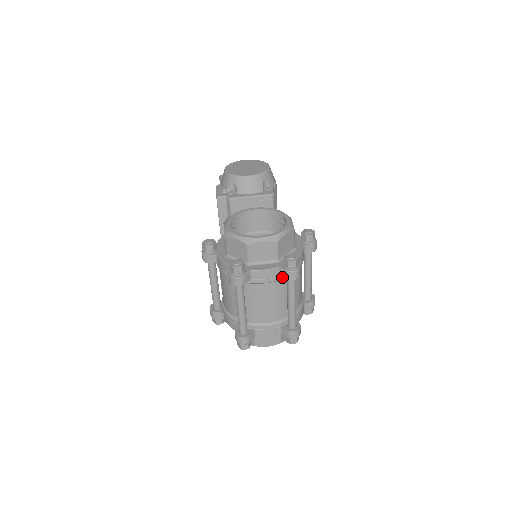
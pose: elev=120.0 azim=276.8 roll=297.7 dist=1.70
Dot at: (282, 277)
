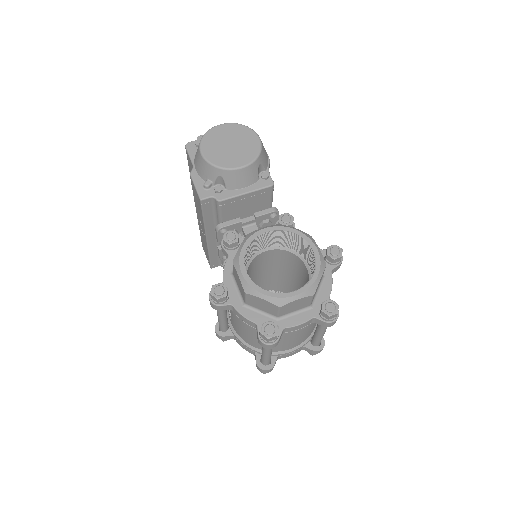
Dot at: occluded
